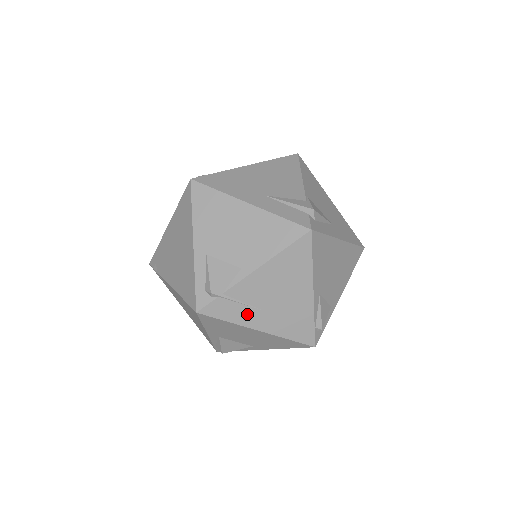
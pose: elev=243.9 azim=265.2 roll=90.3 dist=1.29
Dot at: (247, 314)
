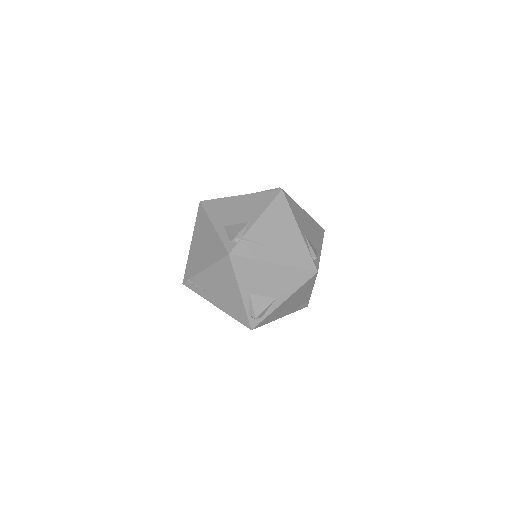
Dot at: (263, 251)
